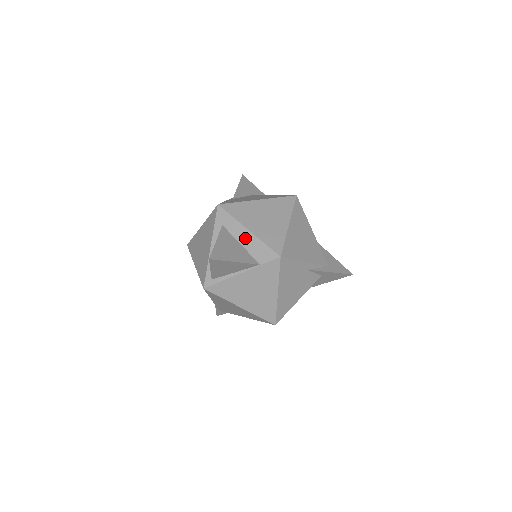
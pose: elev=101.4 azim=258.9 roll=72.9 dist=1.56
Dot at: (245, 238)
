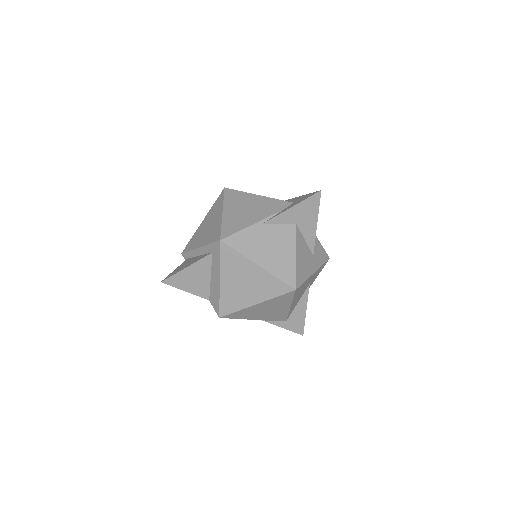
Dot at: (215, 280)
